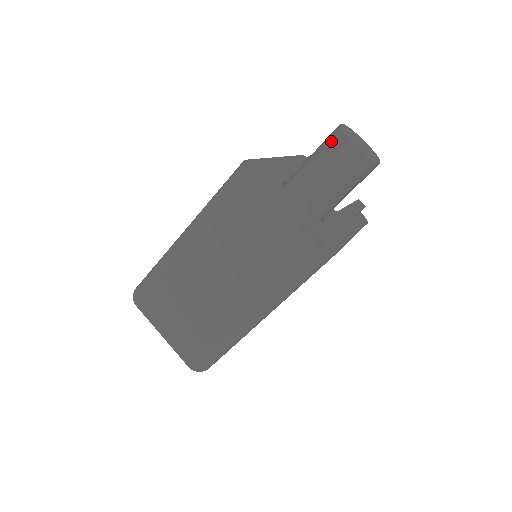
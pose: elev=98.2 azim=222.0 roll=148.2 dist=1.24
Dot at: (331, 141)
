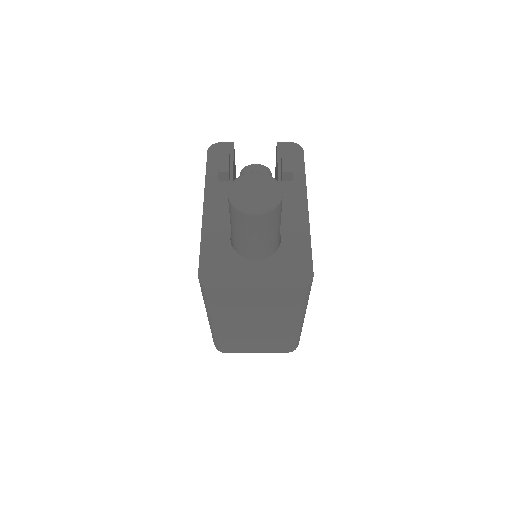
Dot at: (236, 218)
